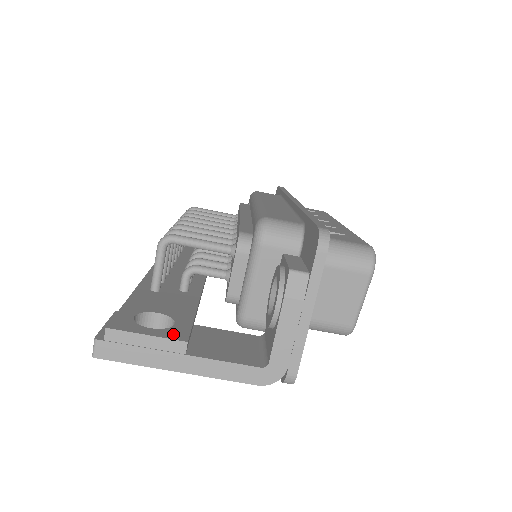
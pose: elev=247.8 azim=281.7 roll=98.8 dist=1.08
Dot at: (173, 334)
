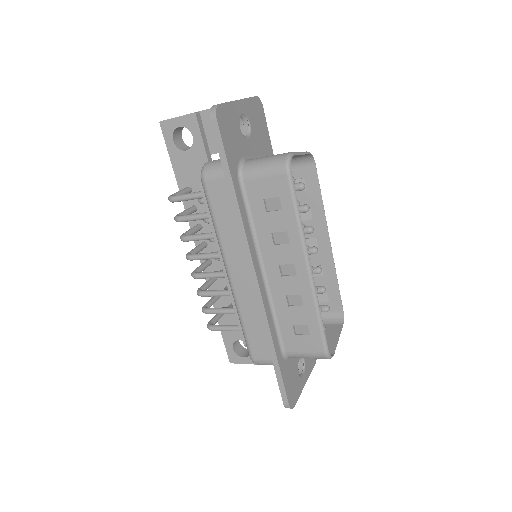
Dot at: occluded
